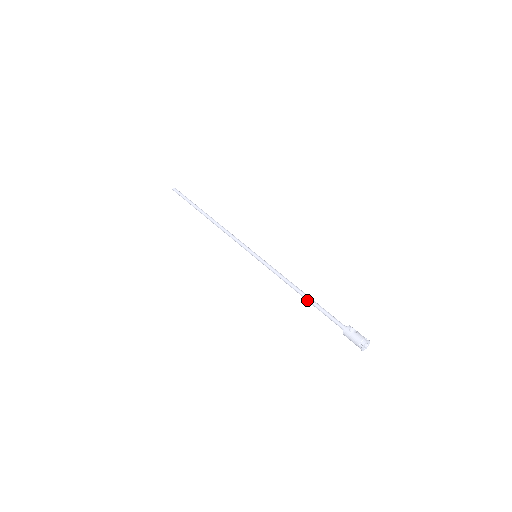
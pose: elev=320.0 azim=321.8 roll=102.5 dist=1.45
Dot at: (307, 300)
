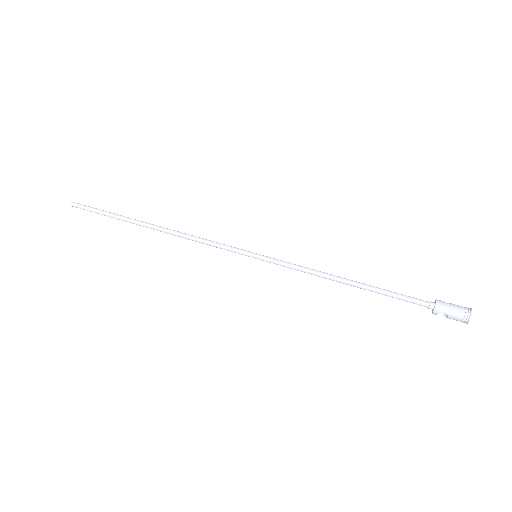
Dot at: (362, 285)
